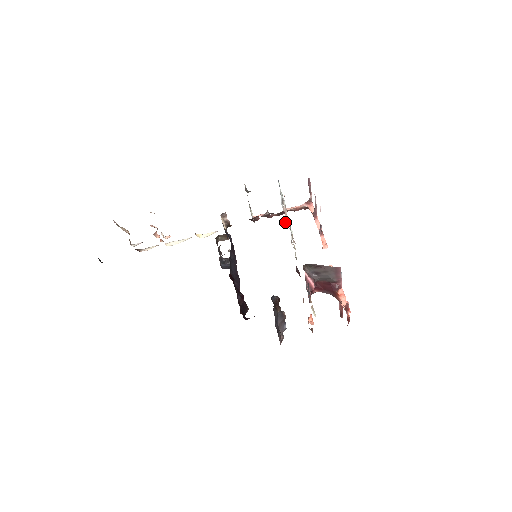
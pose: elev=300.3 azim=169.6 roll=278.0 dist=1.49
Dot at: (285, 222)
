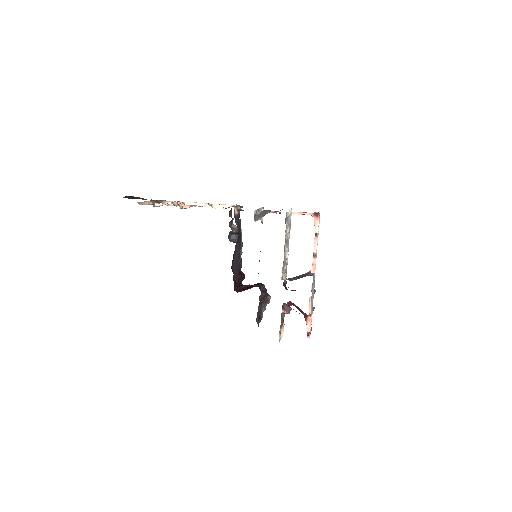
Dot at: (289, 231)
